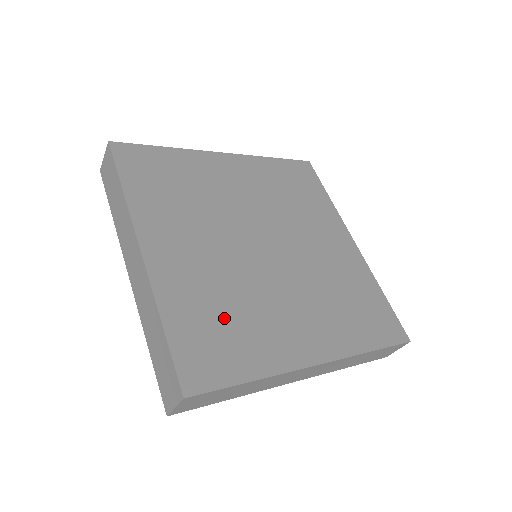
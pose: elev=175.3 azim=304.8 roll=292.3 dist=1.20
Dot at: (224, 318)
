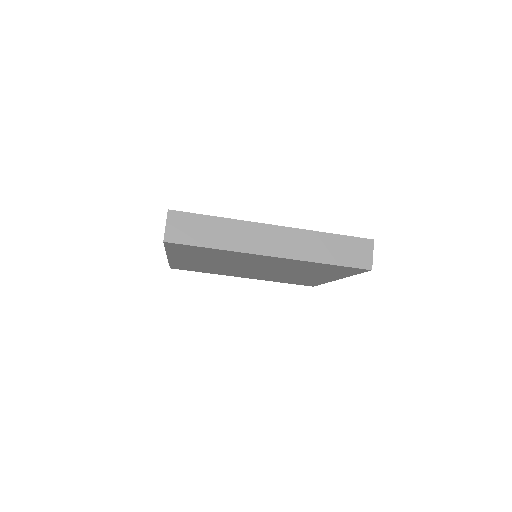
Dot at: occluded
